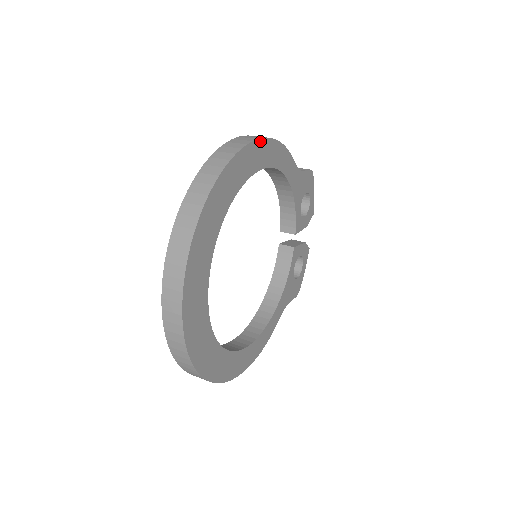
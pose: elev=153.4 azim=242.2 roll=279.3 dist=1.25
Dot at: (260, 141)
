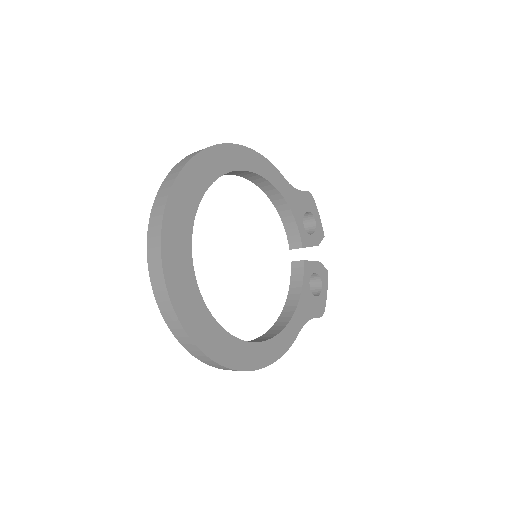
Dot at: (235, 146)
